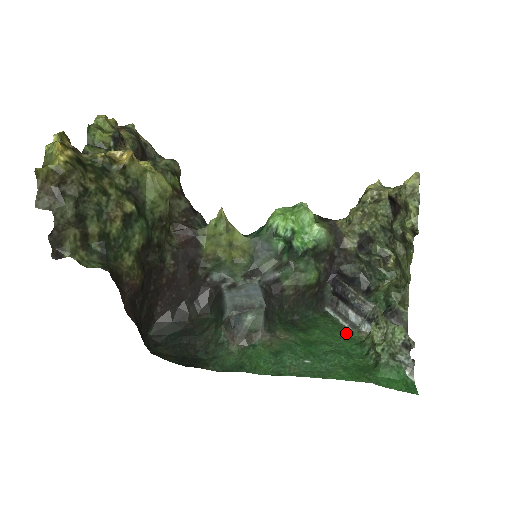
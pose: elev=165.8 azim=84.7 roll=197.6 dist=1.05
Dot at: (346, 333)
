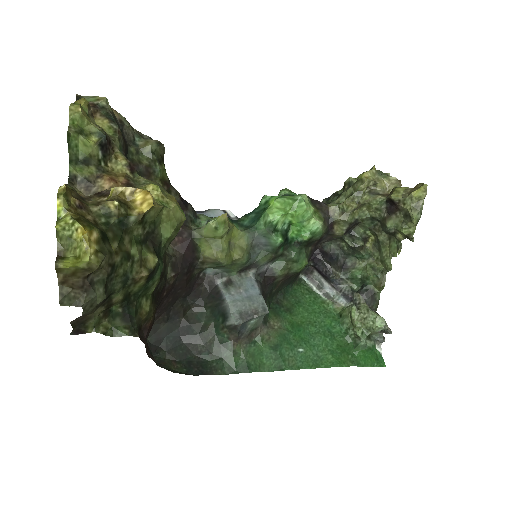
Dot at: (322, 305)
